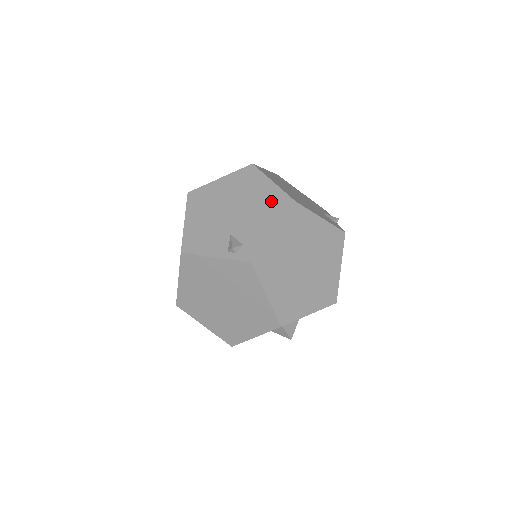
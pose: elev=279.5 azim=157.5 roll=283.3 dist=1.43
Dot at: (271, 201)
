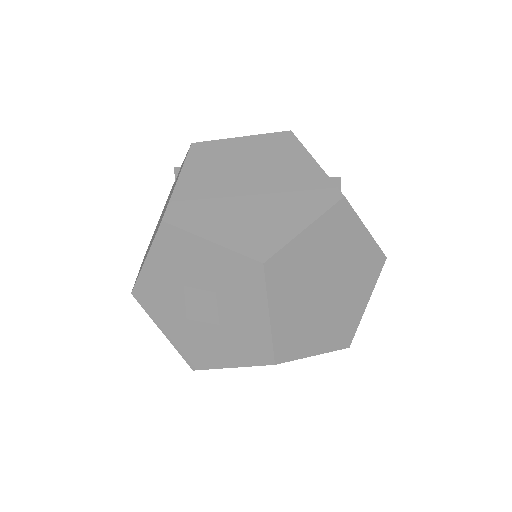
Dot at: occluded
